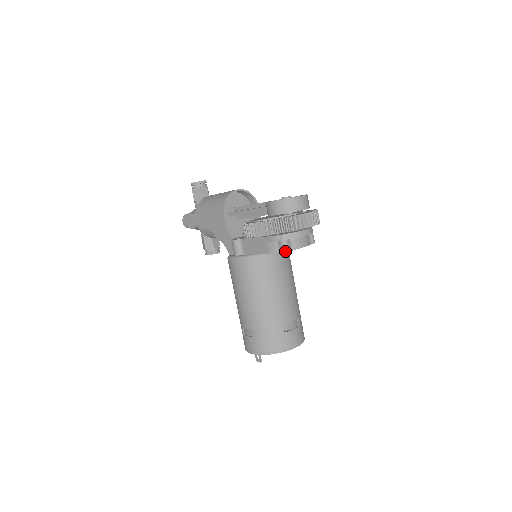
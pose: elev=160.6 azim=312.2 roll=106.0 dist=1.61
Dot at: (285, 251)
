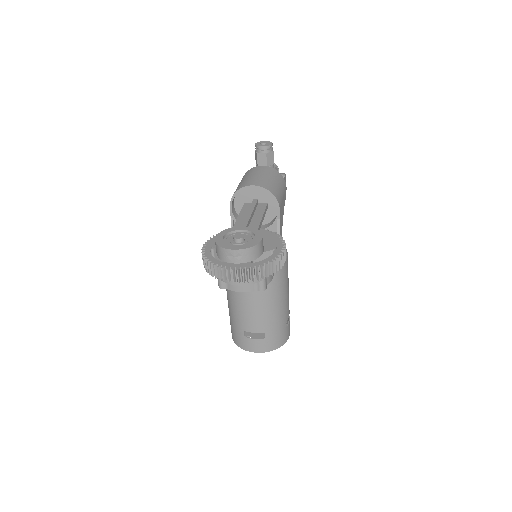
Dot at: (219, 287)
